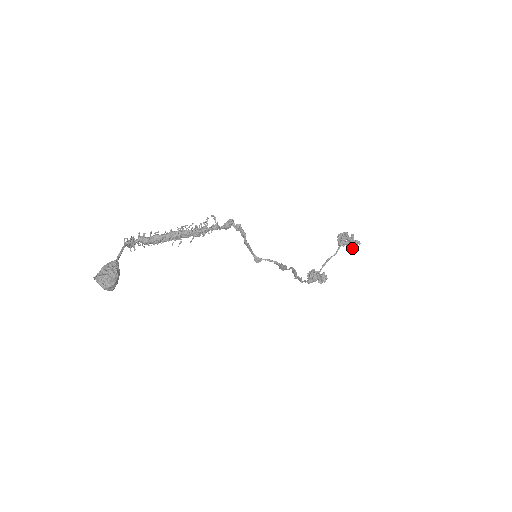
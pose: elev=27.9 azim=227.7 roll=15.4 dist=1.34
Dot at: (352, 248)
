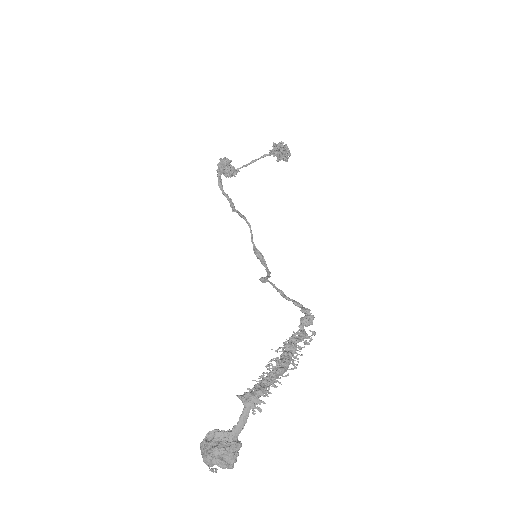
Dot at: (277, 161)
